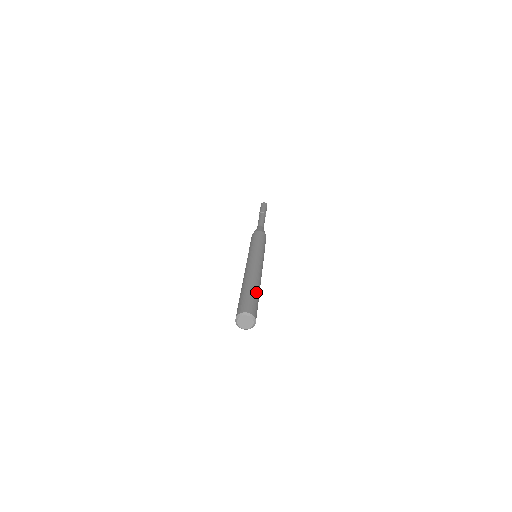
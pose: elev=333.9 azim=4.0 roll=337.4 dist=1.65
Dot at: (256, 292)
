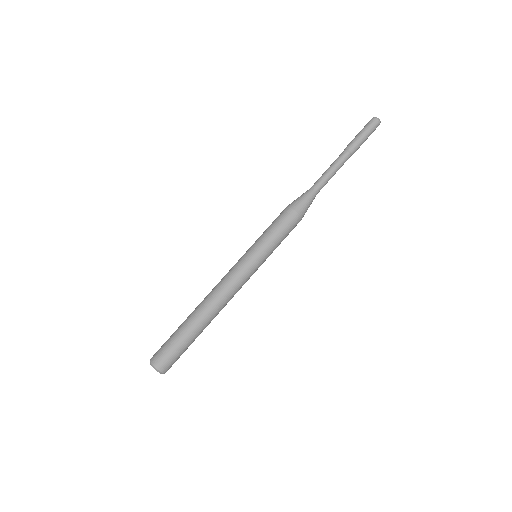
Dot at: (188, 334)
